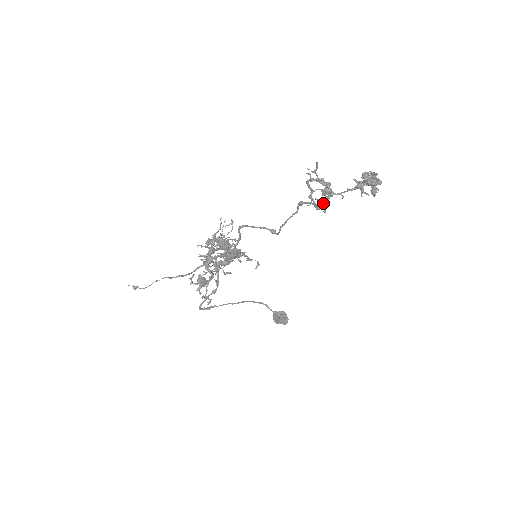
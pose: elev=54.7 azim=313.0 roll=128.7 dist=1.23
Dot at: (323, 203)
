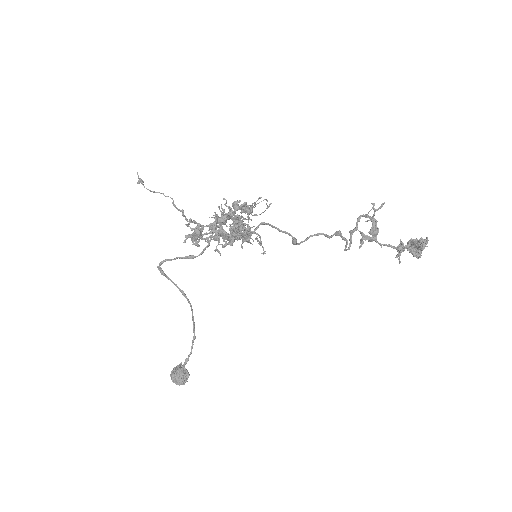
Dot at: (364, 239)
